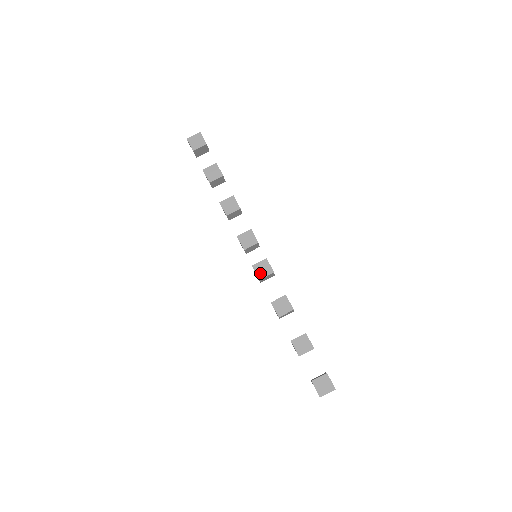
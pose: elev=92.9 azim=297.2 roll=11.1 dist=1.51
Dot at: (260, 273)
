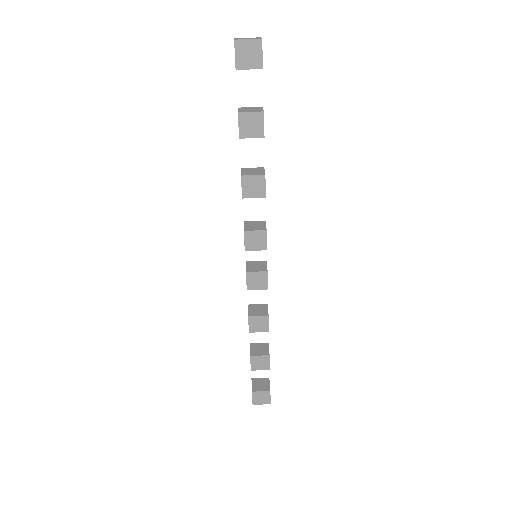
Dot at: (251, 284)
